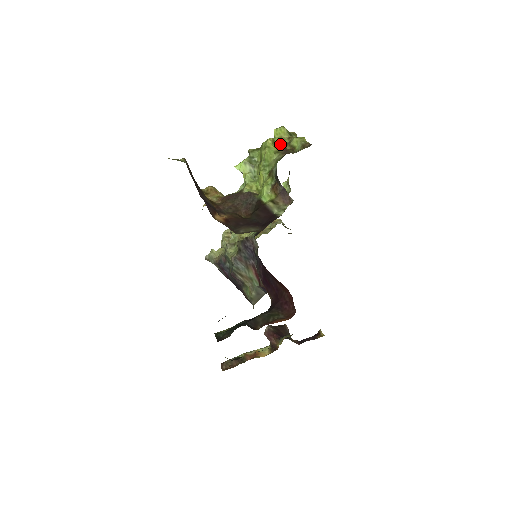
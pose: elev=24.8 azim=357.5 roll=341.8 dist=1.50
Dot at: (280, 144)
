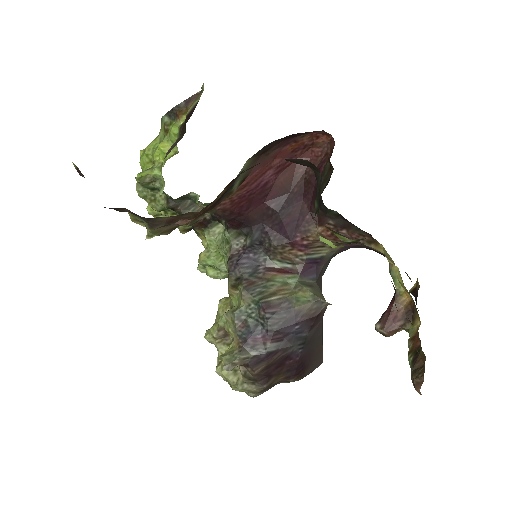
Dot at: occluded
